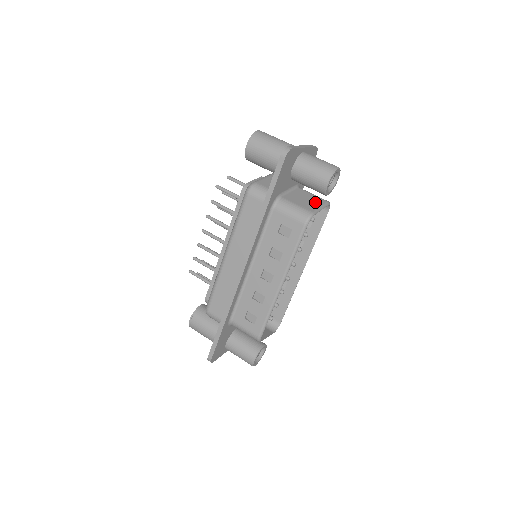
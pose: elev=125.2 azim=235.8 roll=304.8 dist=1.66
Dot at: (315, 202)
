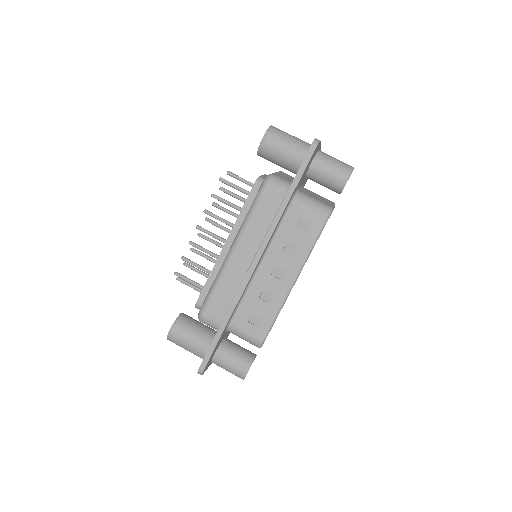
Dot at: (327, 201)
